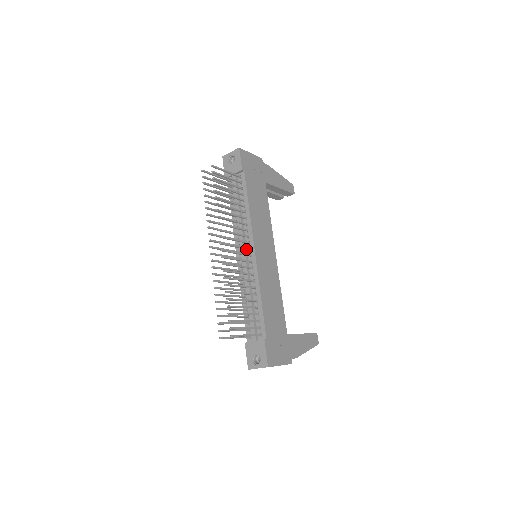
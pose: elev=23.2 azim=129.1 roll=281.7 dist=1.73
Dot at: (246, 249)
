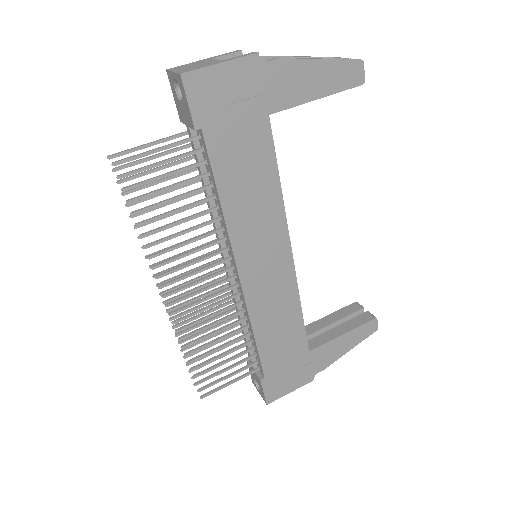
Dot at: (225, 270)
